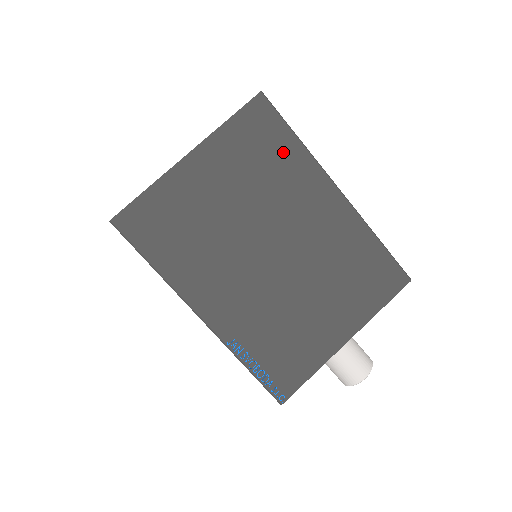
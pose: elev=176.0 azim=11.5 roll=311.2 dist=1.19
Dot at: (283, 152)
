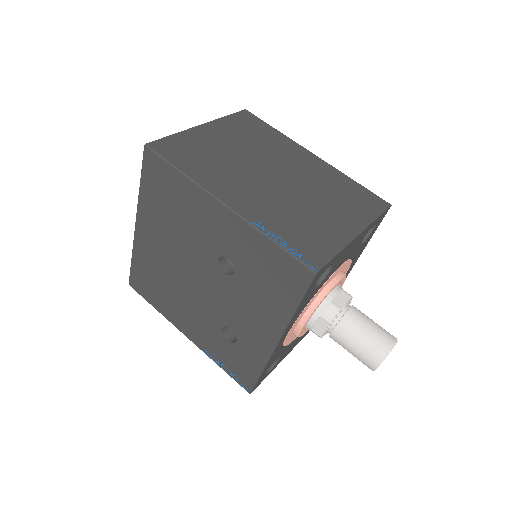
Dot at: (268, 133)
